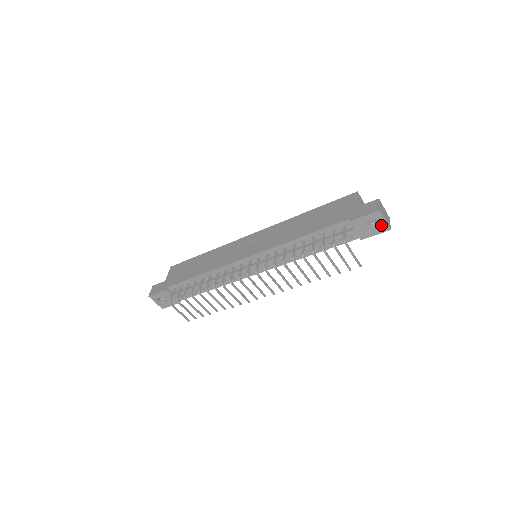
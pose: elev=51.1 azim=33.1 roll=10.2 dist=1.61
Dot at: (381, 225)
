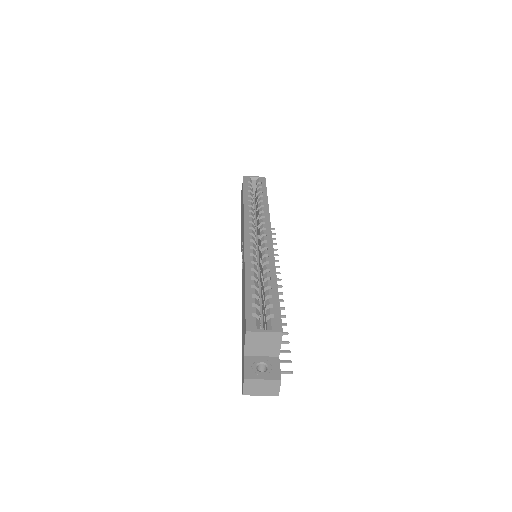
Dot at: occluded
